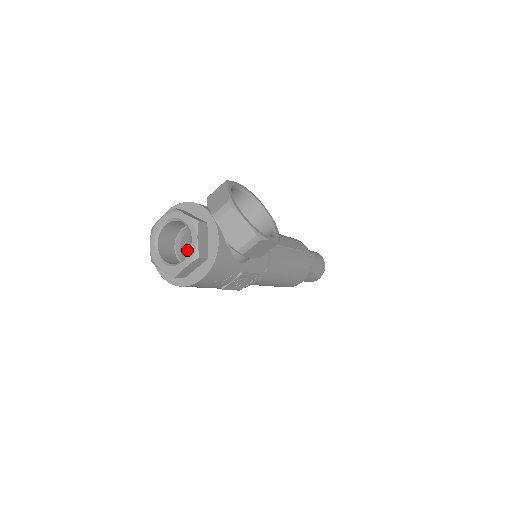
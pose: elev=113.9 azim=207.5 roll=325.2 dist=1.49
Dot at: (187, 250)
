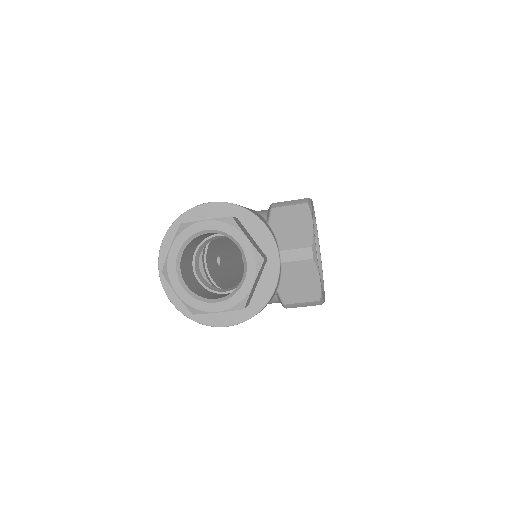
Dot at: occluded
